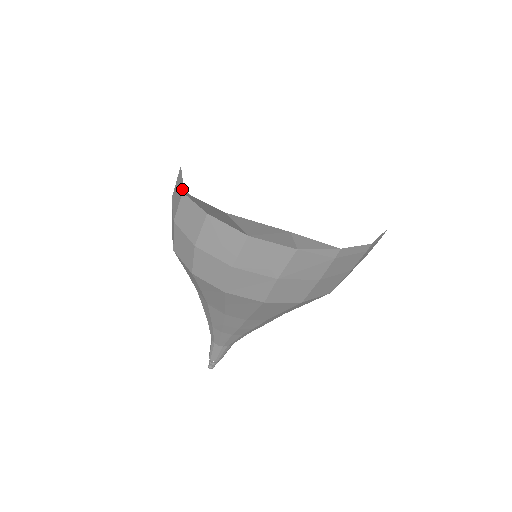
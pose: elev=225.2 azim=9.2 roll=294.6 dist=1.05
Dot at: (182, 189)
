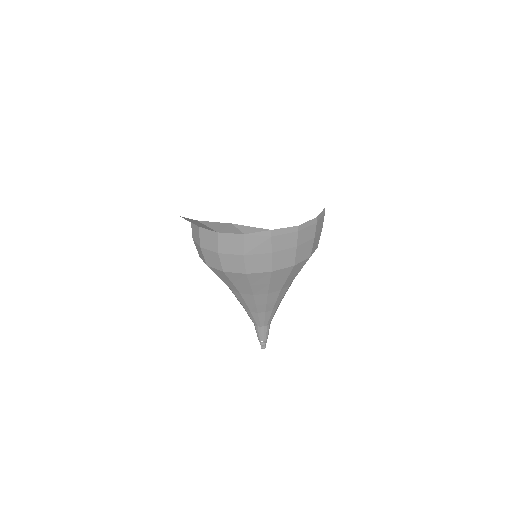
Dot at: occluded
